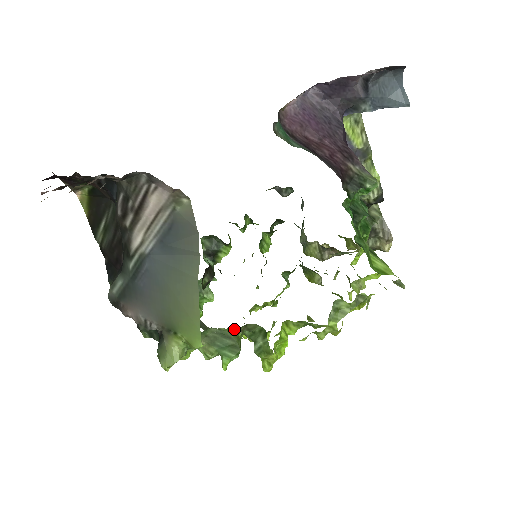
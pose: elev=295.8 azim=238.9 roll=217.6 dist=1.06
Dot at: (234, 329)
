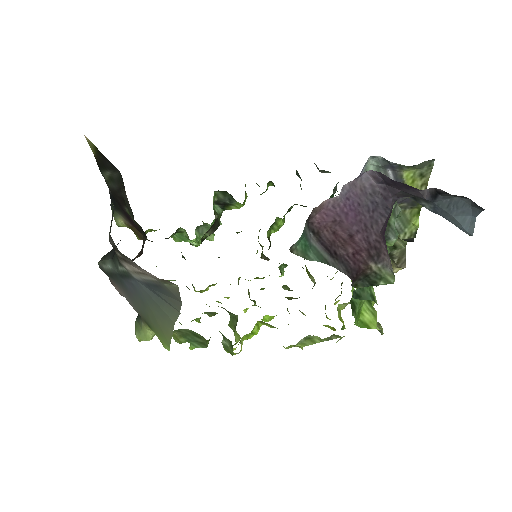
Dot at: (212, 312)
